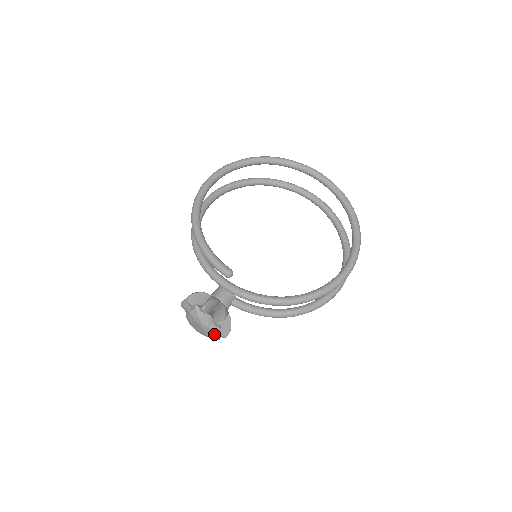
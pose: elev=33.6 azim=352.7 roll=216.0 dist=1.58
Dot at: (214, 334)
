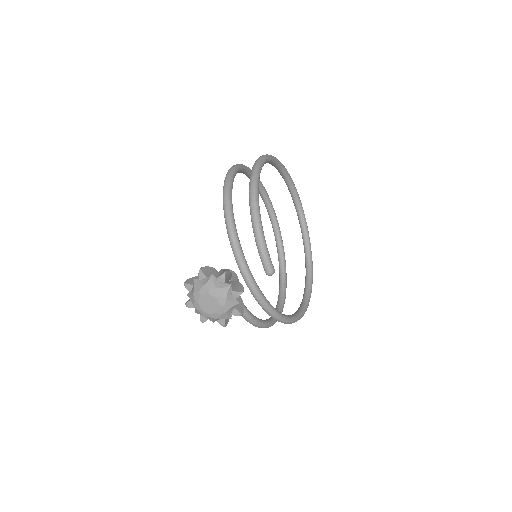
Dot at: (217, 319)
